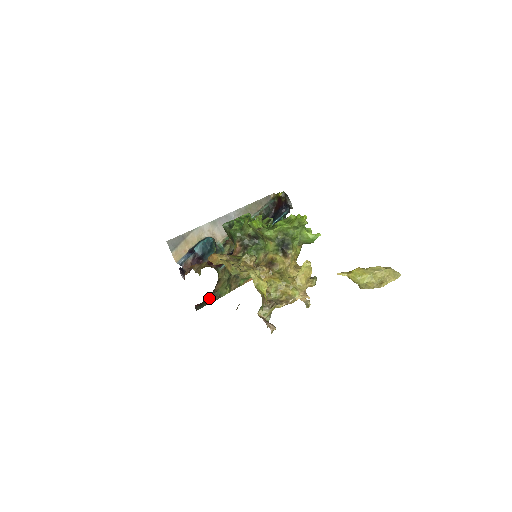
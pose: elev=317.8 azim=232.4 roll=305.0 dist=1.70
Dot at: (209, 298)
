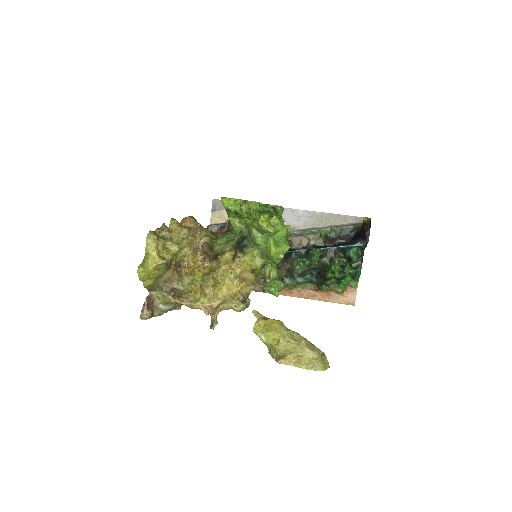
Dot at: occluded
